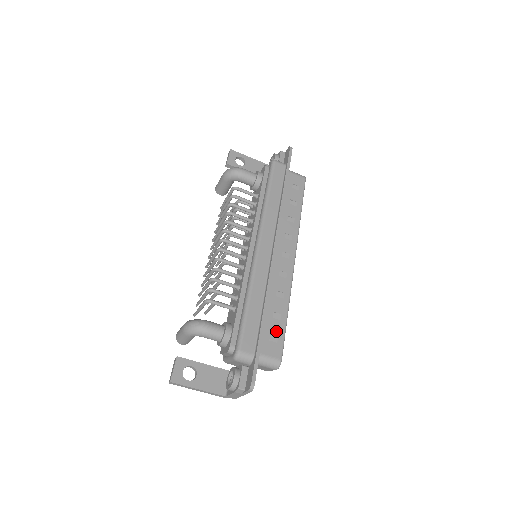
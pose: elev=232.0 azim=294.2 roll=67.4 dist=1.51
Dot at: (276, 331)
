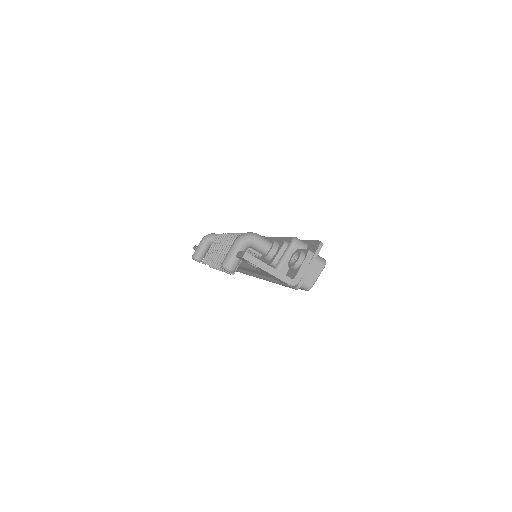
Dot at: occluded
